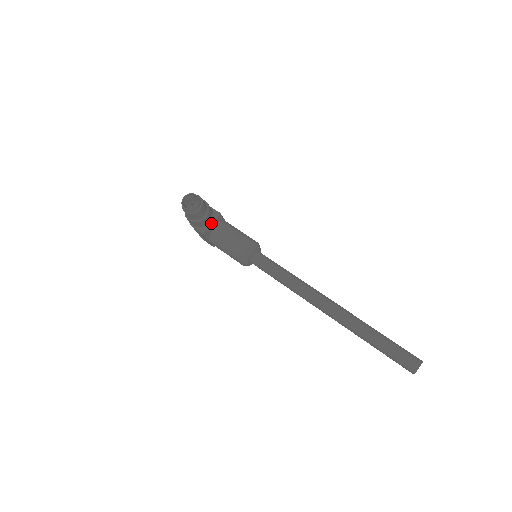
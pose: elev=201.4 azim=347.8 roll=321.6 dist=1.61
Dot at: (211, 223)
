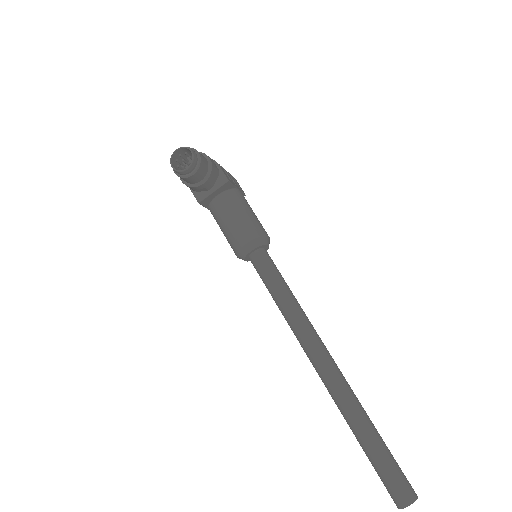
Dot at: (212, 190)
